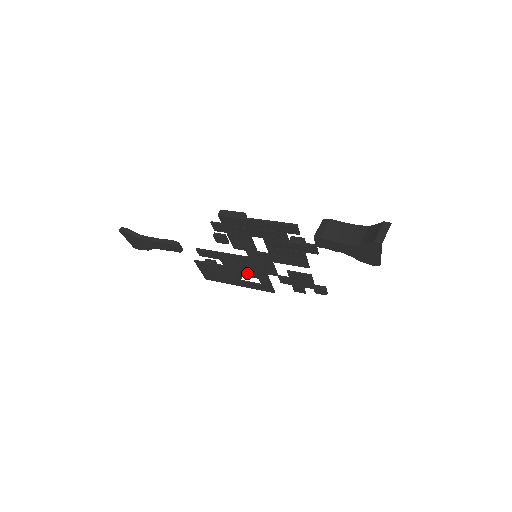
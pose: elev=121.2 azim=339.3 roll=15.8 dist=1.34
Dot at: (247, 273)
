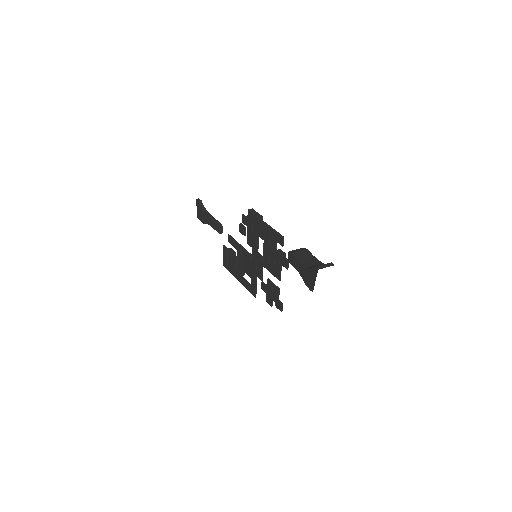
Dot at: (247, 270)
